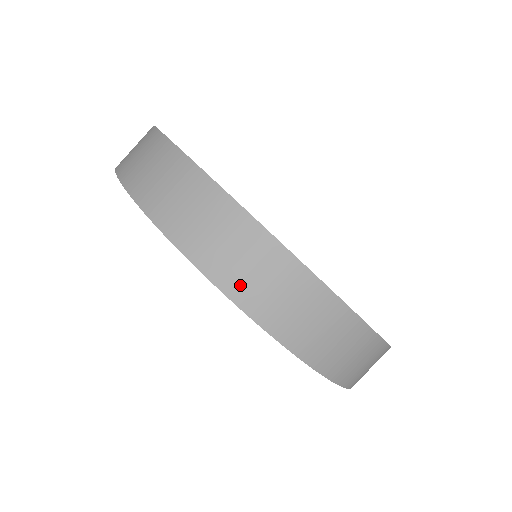
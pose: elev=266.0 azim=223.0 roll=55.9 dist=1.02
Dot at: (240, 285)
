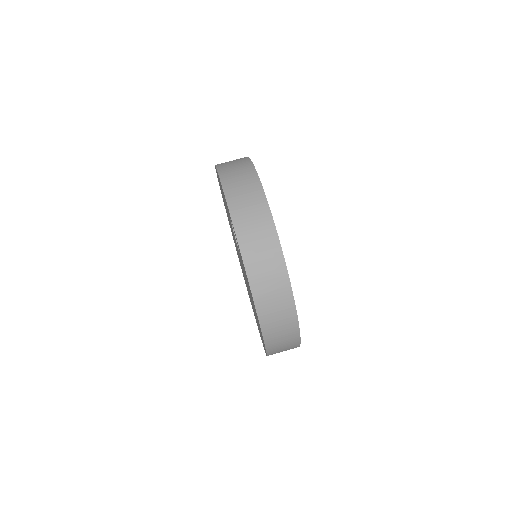
Dot at: (226, 171)
